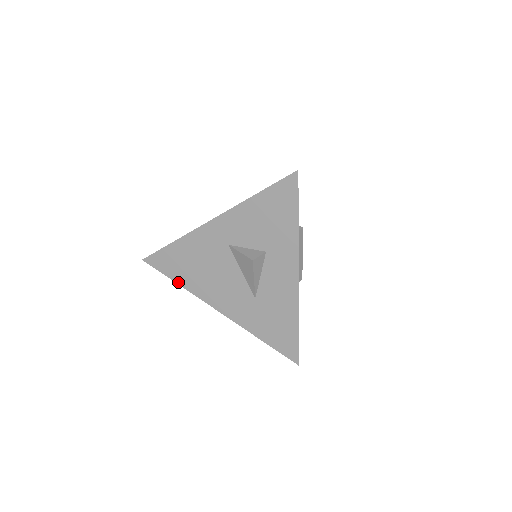
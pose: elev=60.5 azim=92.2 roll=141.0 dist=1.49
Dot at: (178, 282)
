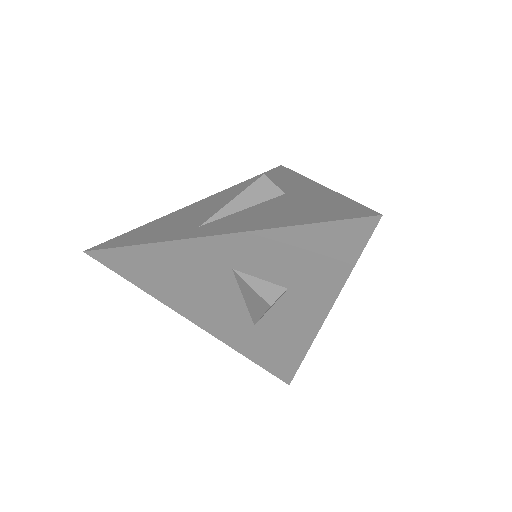
Dot at: (141, 287)
